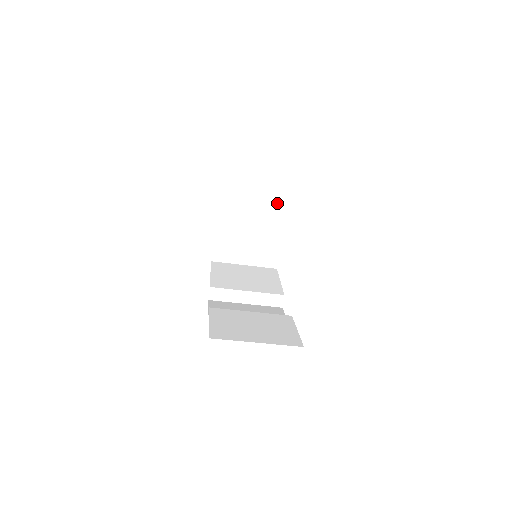
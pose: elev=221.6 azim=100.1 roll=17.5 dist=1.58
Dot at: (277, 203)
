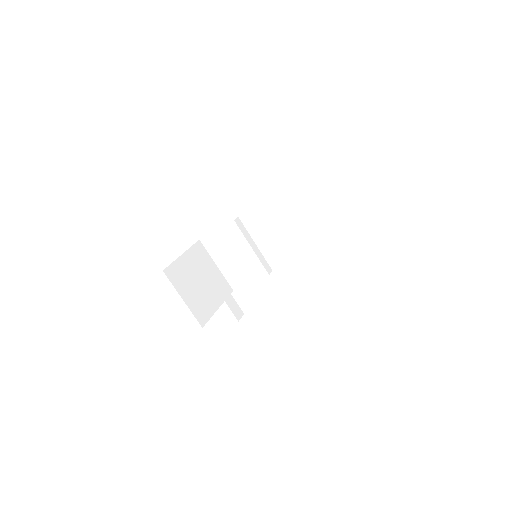
Dot at: (260, 258)
